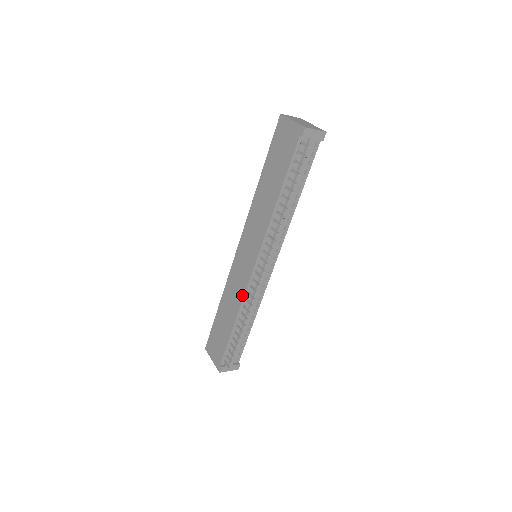
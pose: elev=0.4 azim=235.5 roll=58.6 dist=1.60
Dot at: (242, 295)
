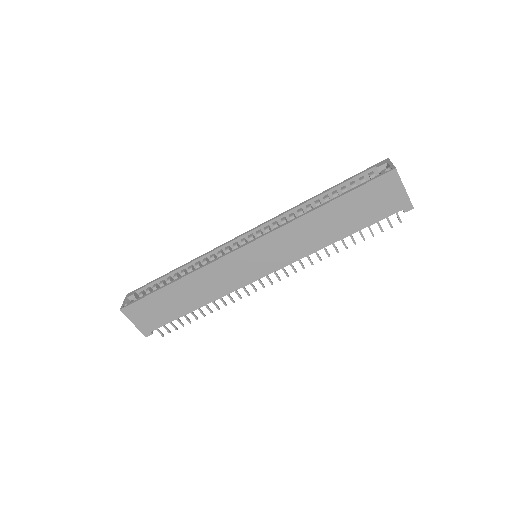
Dot at: (228, 292)
